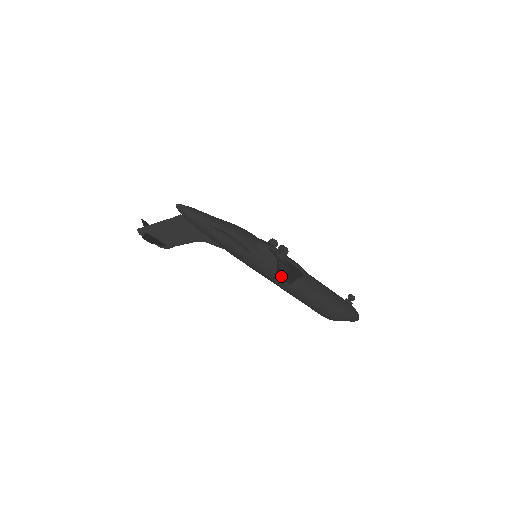
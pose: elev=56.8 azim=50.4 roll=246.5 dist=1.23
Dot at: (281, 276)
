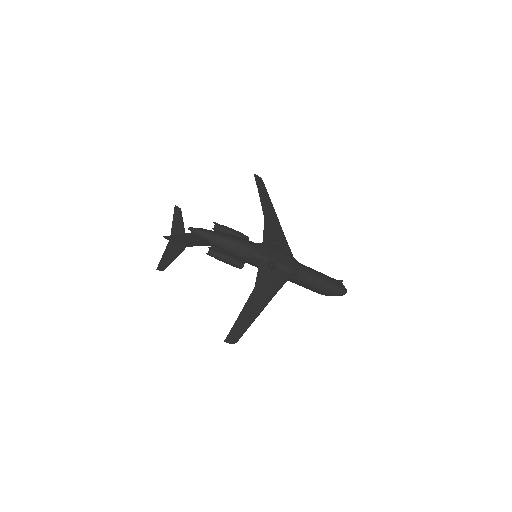
Dot at: (230, 338)
